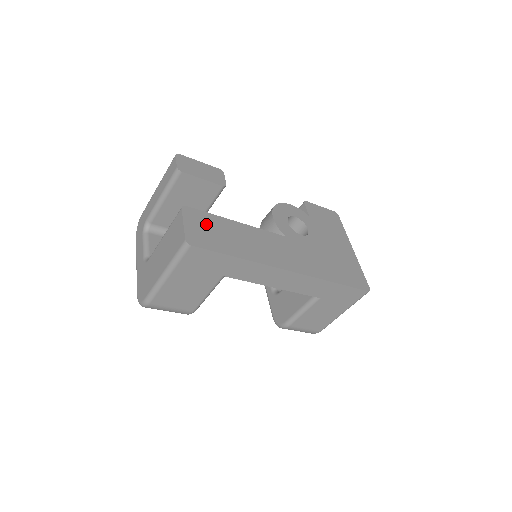
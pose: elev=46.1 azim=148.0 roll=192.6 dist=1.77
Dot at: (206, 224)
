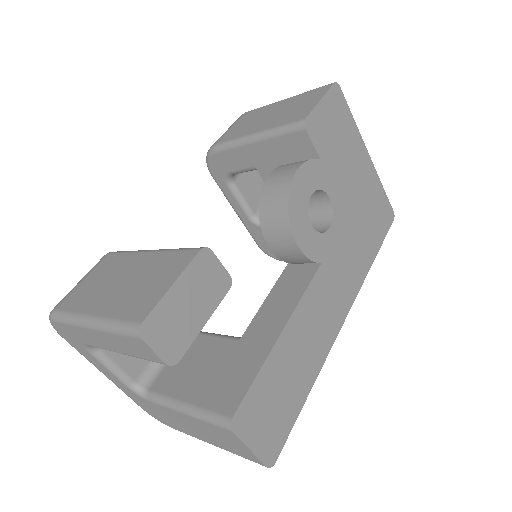
Dot at: (264, 405)
